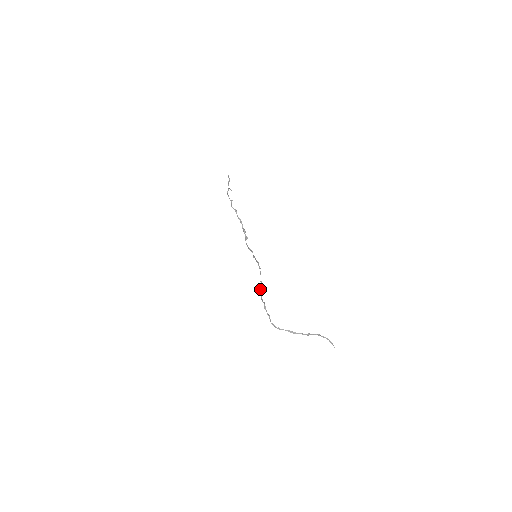
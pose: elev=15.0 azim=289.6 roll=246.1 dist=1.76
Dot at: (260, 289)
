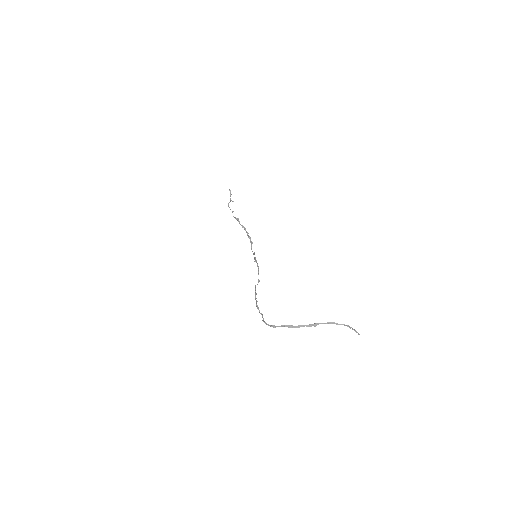
Dot at: (255, 288)
